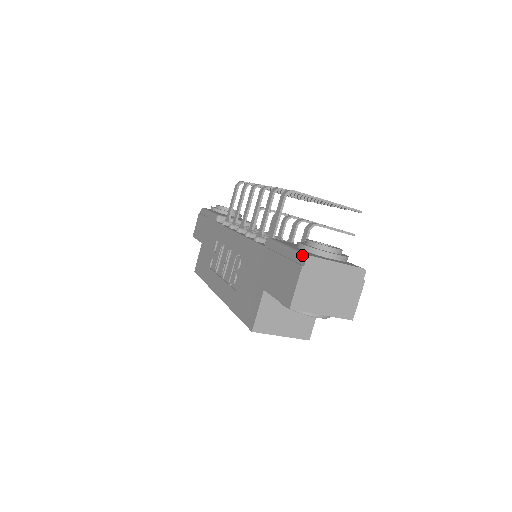
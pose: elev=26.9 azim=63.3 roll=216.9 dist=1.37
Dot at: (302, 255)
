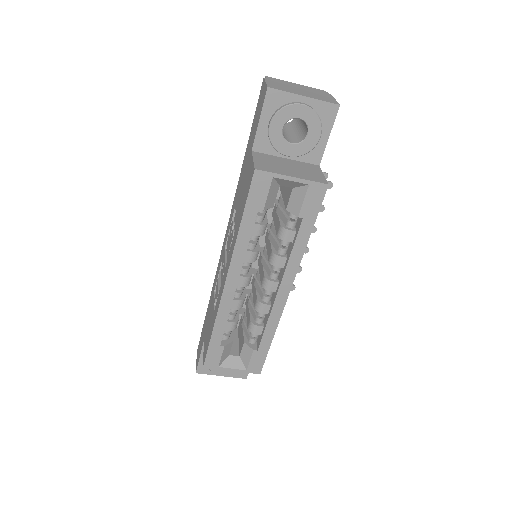
Dot at: occluded
